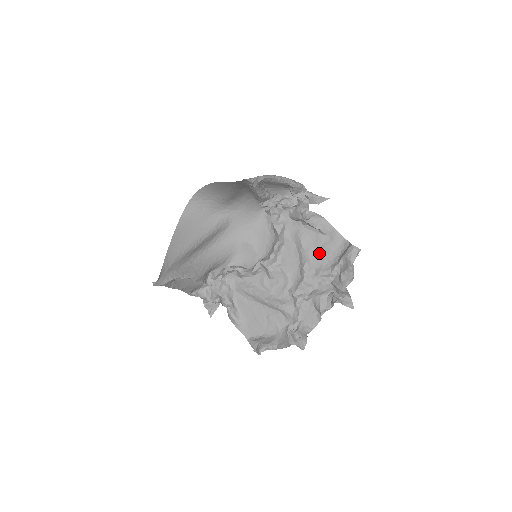
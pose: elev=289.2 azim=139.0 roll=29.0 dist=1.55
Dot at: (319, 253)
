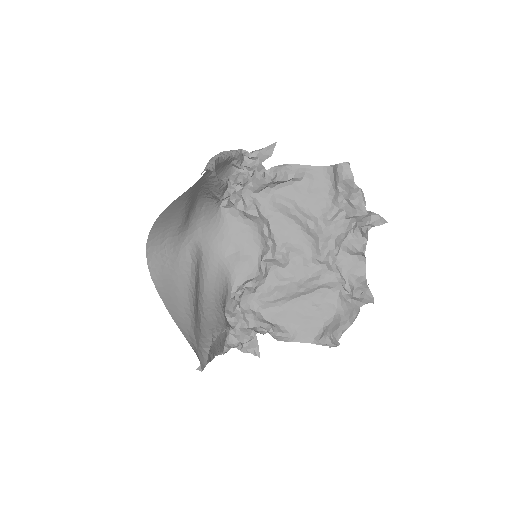
Dot at: (310, 201)
